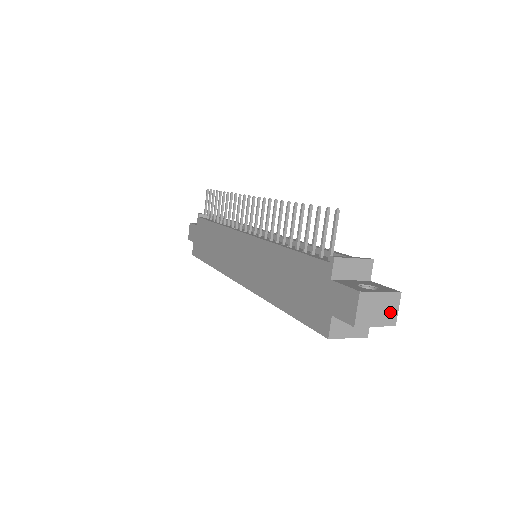
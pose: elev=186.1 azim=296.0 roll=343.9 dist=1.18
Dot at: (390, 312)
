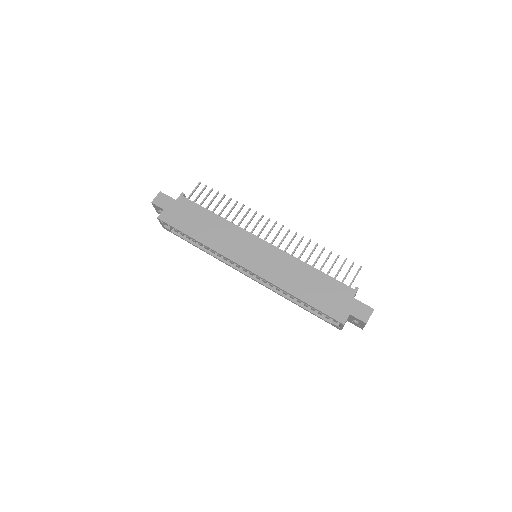
Dot at: occluded
